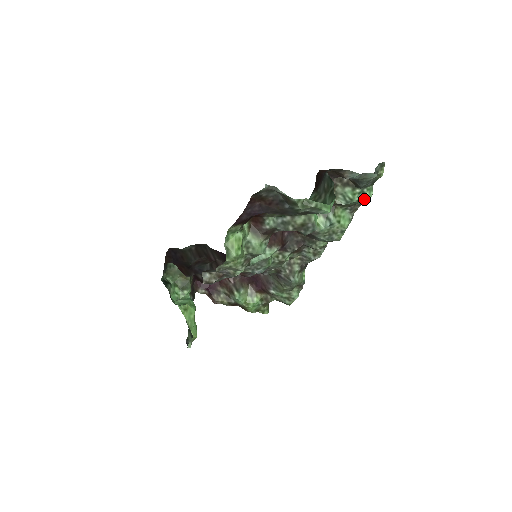
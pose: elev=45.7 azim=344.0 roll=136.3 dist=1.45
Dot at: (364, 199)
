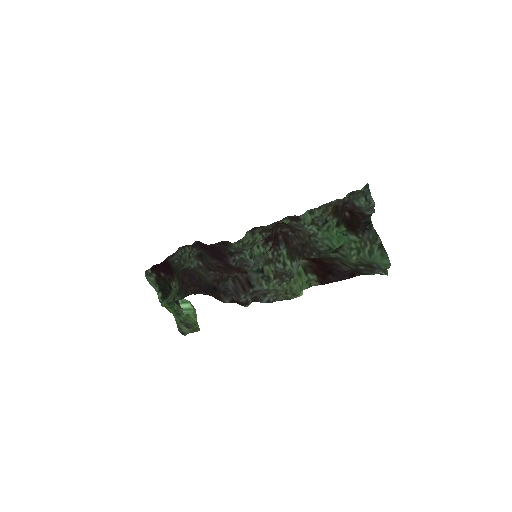
Dot at: occluded
